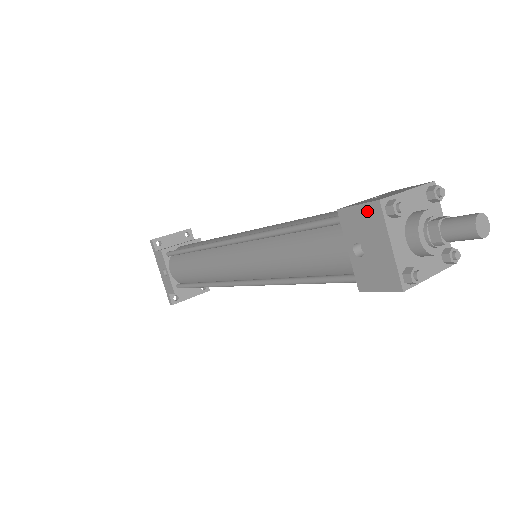
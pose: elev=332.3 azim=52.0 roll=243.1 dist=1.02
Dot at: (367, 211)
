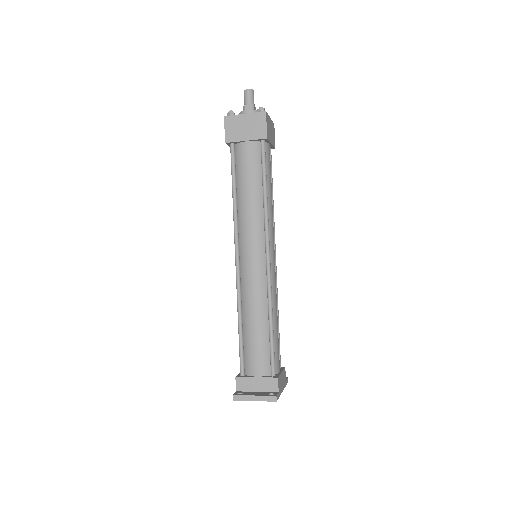
Dot at: occluded
